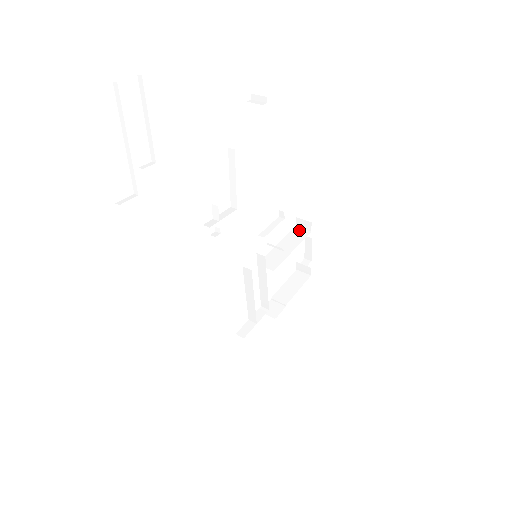
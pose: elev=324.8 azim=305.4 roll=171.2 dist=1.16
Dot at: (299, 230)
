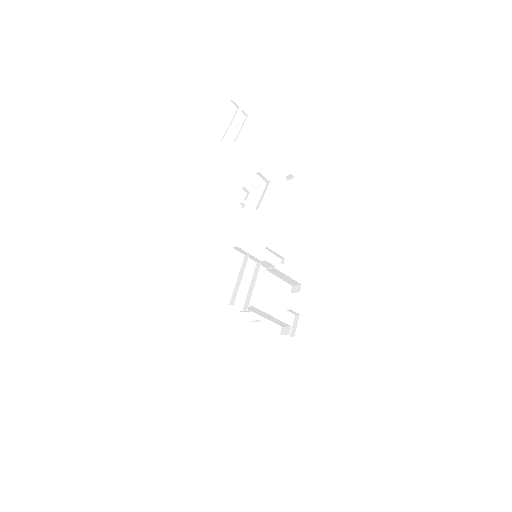
Dot at: occluded
